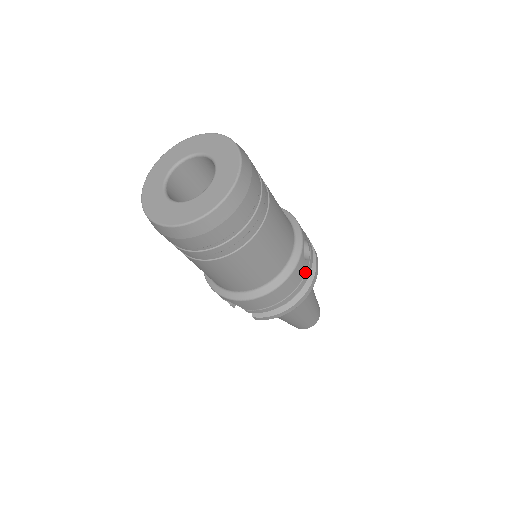
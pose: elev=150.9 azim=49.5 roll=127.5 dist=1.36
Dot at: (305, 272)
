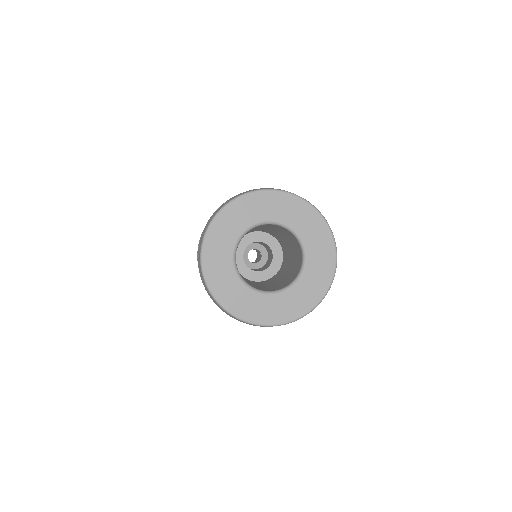
Dot at: occluded
